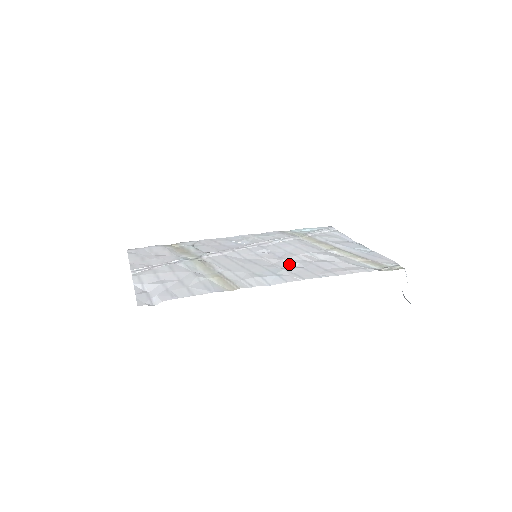
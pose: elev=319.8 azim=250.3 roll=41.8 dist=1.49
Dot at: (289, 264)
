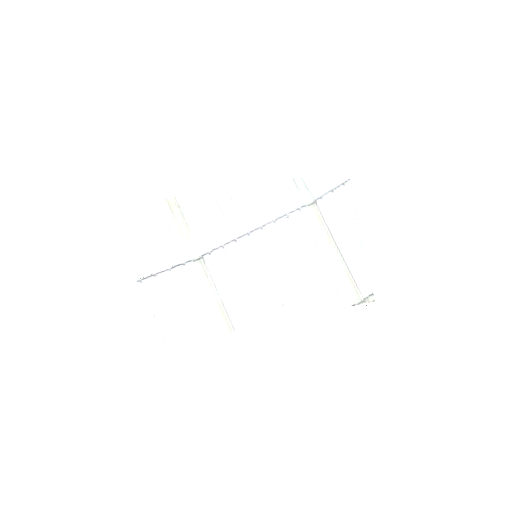
Dot at: (283, 281)
